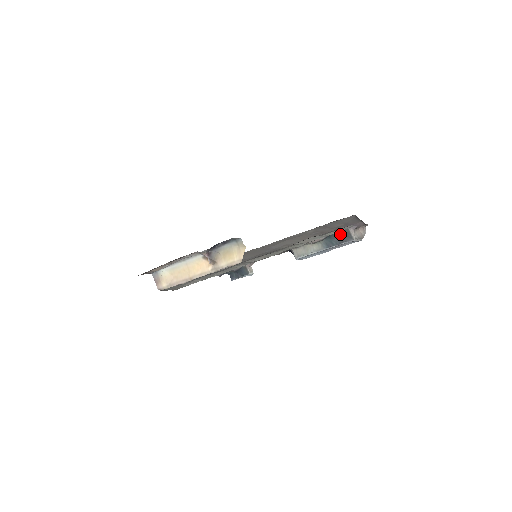
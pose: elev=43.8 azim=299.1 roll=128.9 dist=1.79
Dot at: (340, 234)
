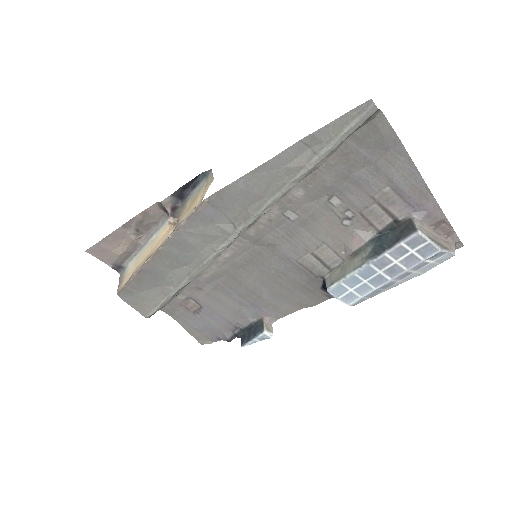
Dot at: (396, 229)
